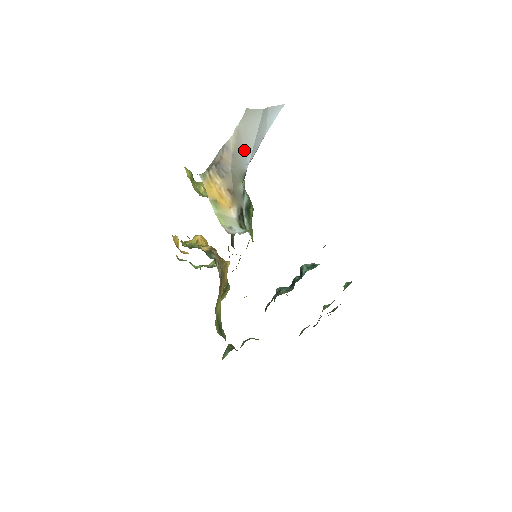
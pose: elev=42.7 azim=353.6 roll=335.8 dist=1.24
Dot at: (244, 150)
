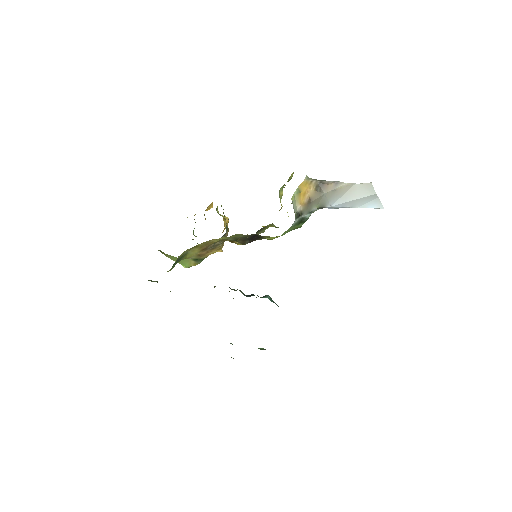
Dot at: (340, 197)
